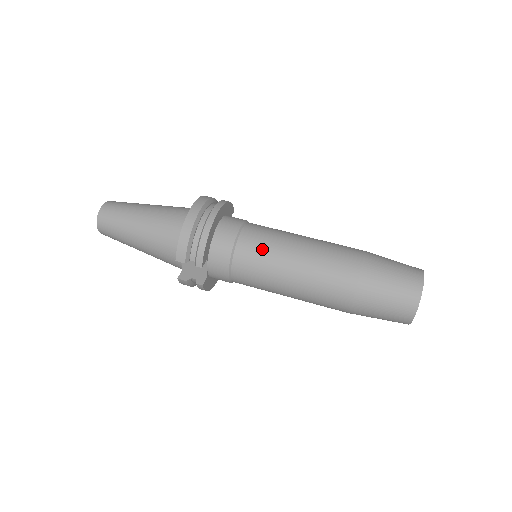
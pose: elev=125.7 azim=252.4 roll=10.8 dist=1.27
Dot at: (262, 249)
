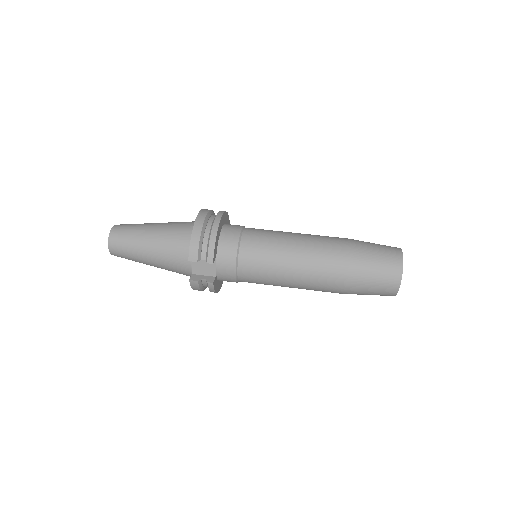
Dot at: (263, 243)
